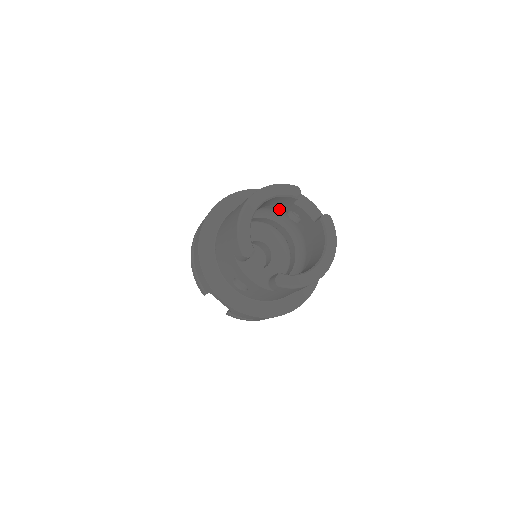
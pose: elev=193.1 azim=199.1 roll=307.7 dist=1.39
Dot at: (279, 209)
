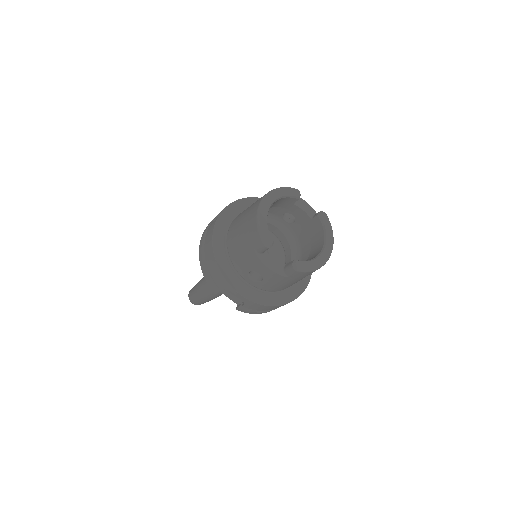
Dot at: (276, 212)
